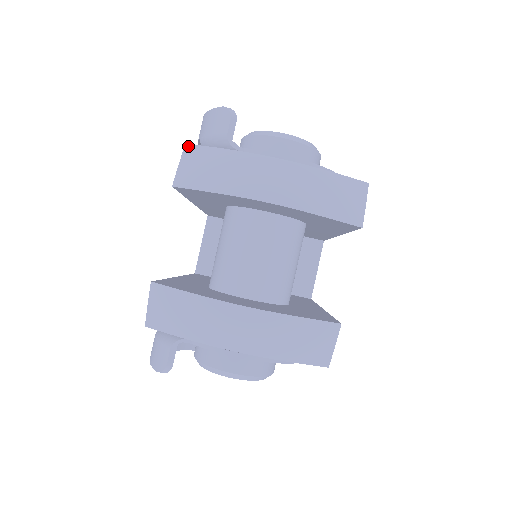
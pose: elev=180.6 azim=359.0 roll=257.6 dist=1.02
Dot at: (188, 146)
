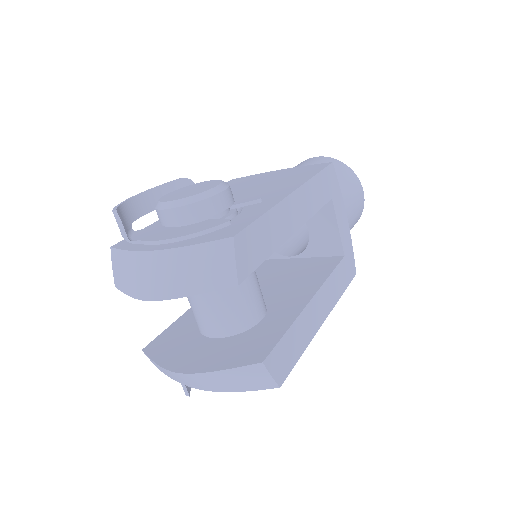
Dot at: (111, 250)
